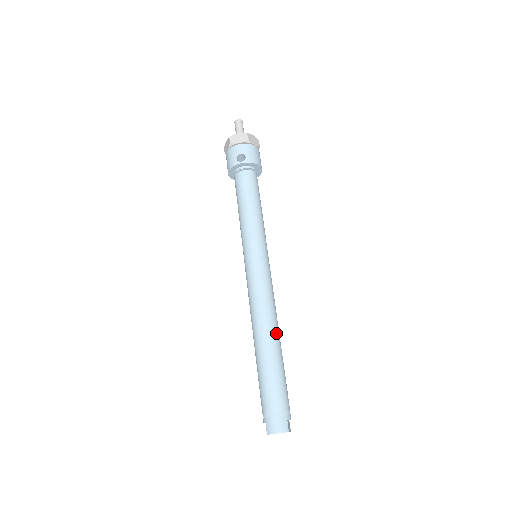
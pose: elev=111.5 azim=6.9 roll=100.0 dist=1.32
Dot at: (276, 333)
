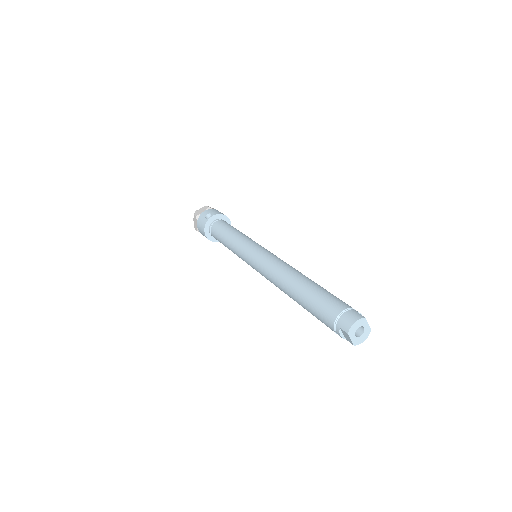
Dot at: (304, 275)
